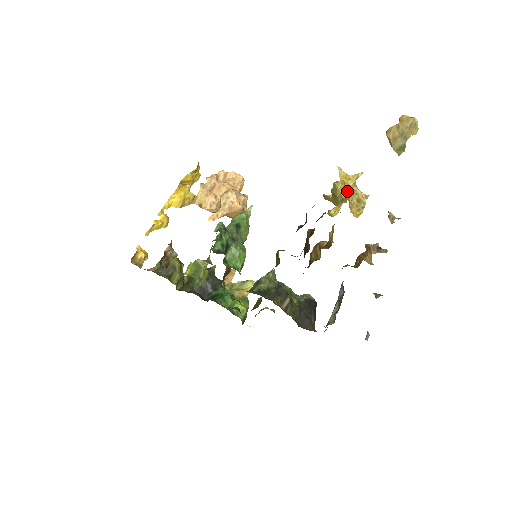
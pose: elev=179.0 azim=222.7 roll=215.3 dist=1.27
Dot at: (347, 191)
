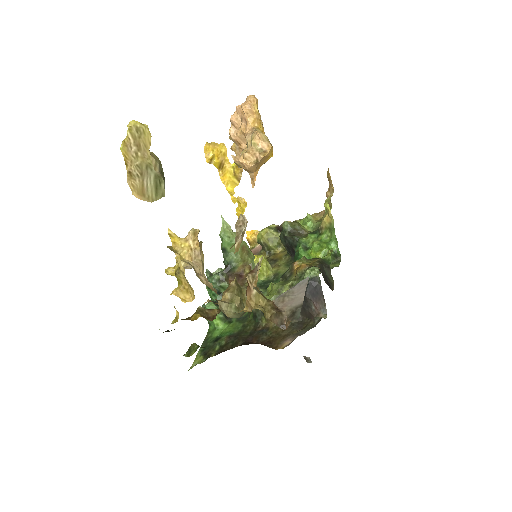
Dot at: (175, 275)
